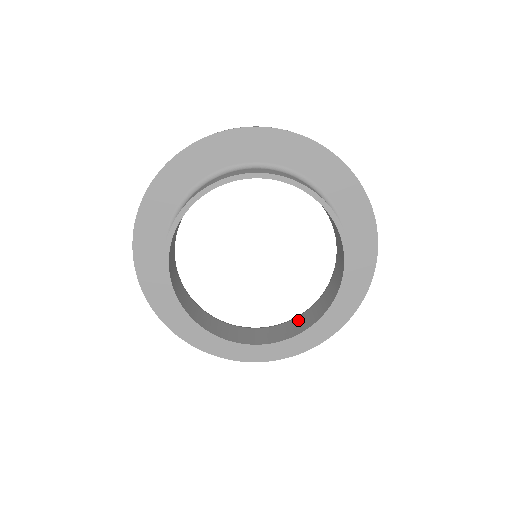
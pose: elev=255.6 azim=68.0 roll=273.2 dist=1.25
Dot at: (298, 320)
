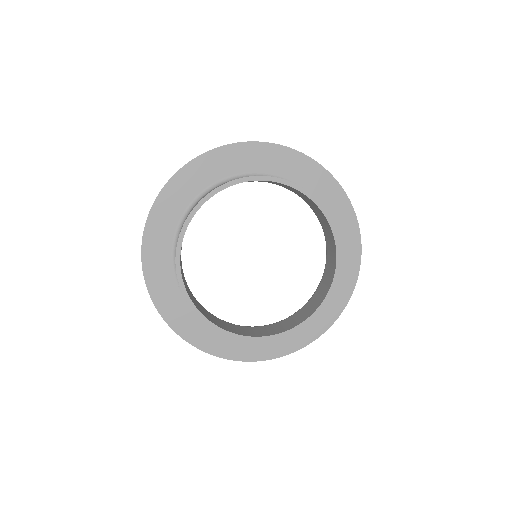
Dot at: (285, 322)
